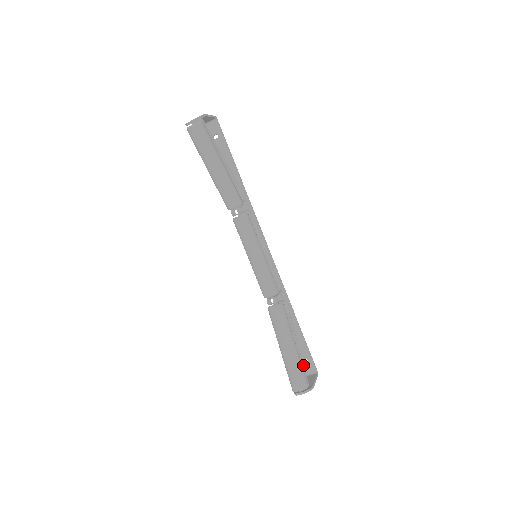
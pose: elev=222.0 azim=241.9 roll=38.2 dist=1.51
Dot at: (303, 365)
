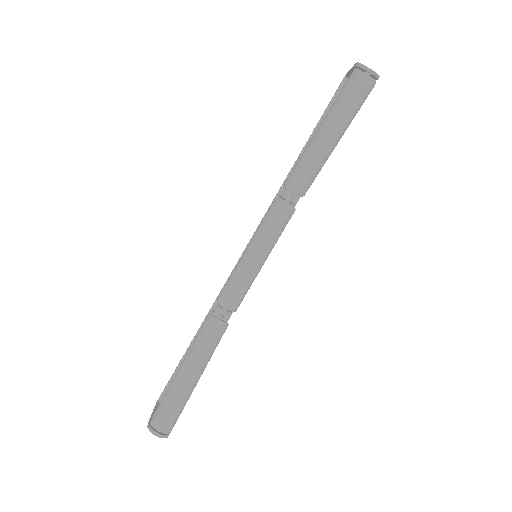
Dot at: occluded
